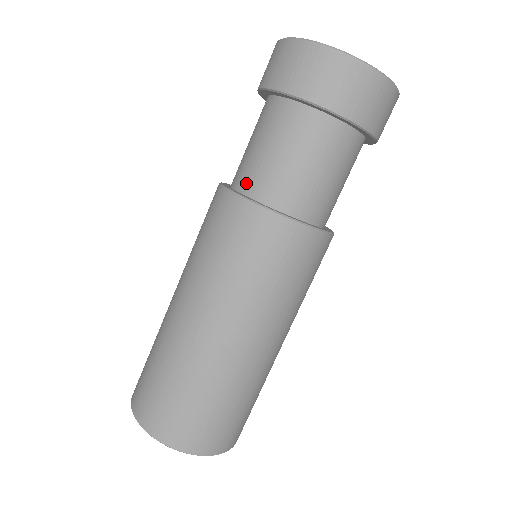
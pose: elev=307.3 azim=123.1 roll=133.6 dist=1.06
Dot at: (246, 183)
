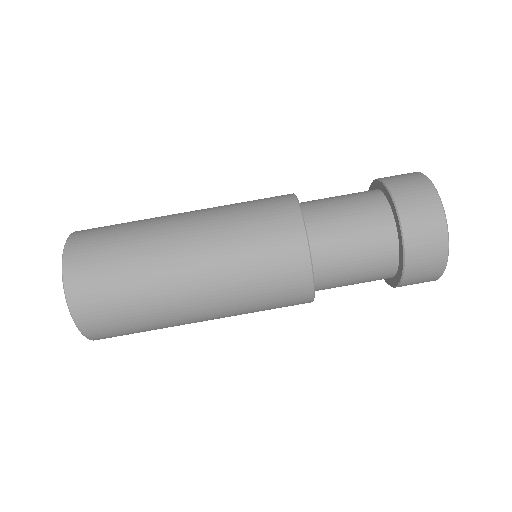
Dot at: occluded
